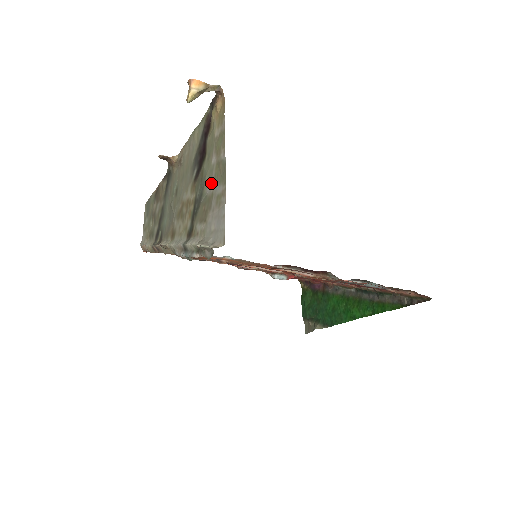
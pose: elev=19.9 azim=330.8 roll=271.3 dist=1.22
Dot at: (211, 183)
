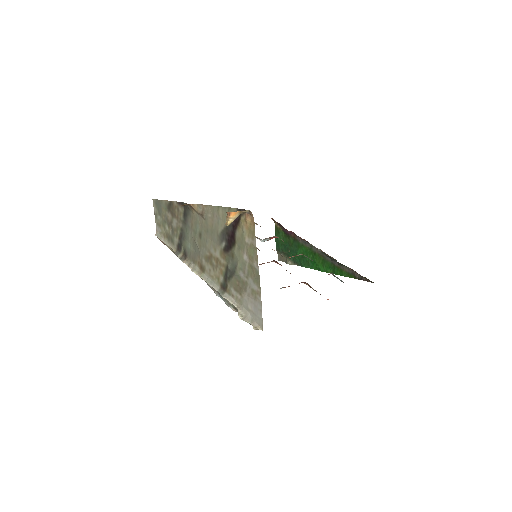
Dot at: (244, 273)
